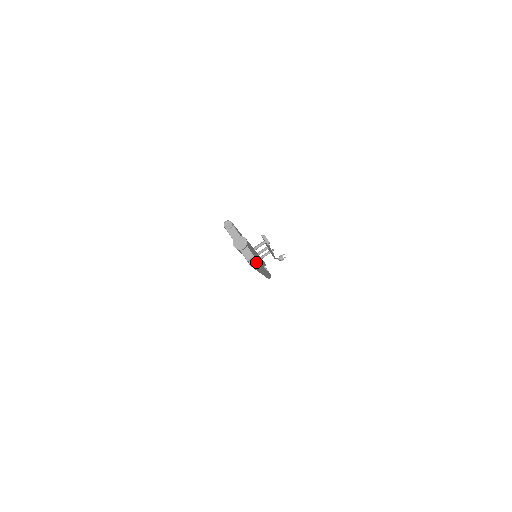
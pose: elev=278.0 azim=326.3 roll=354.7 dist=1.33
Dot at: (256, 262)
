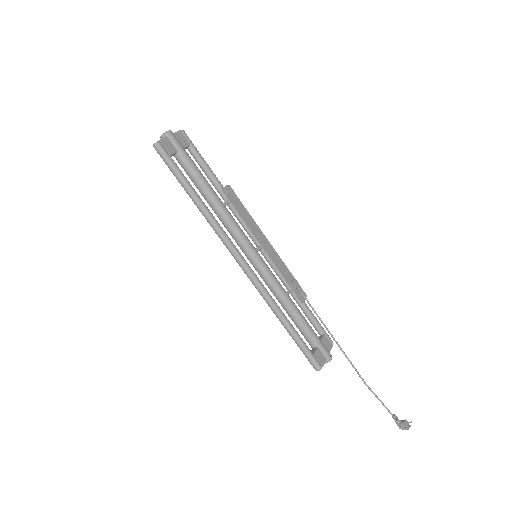
Dot at: (156, 142)
